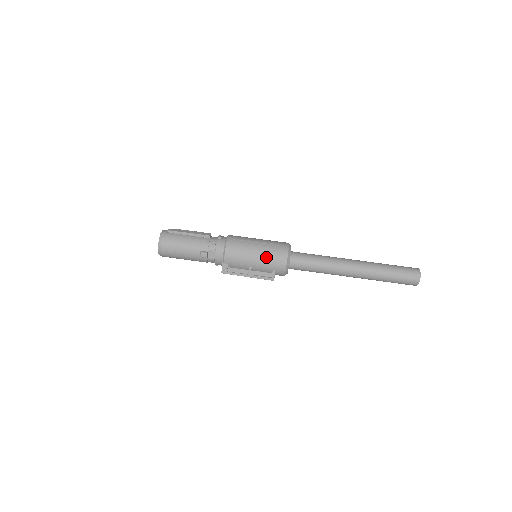
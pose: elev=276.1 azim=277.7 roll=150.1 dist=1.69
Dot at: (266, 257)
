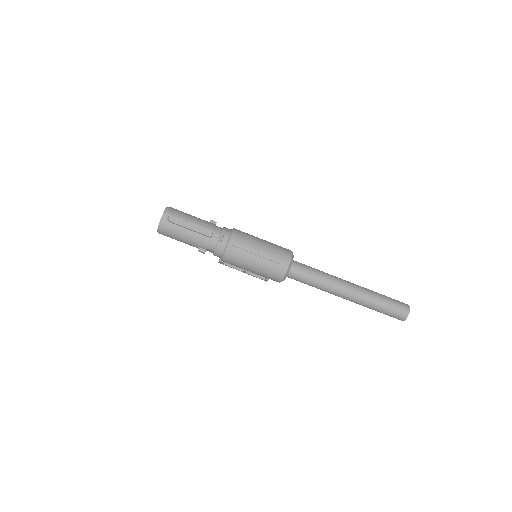
Dot at: (262, 273)
